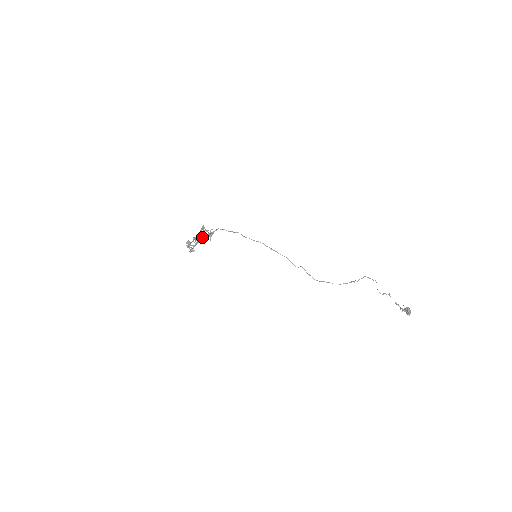
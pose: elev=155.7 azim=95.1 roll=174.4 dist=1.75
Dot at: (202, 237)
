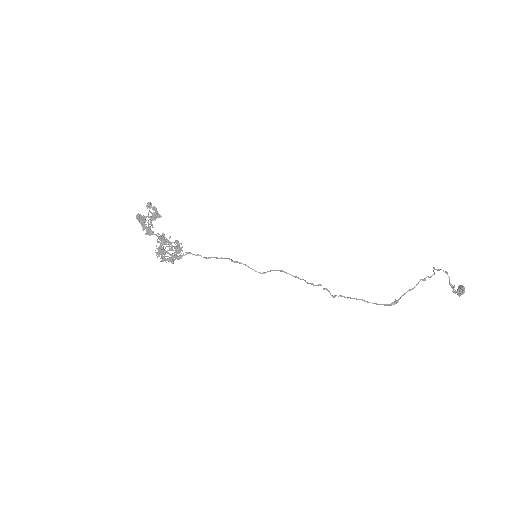
Dot at: (163, 244)
